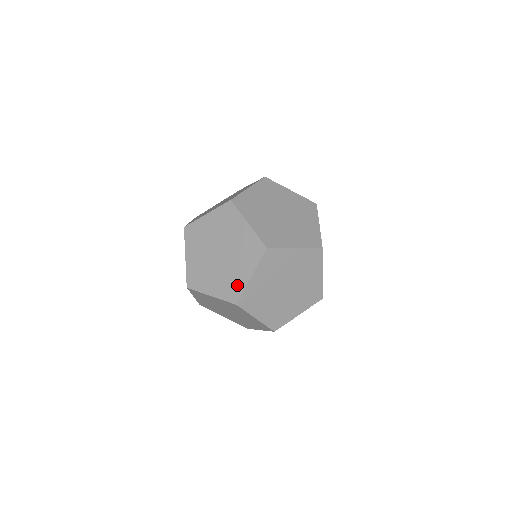
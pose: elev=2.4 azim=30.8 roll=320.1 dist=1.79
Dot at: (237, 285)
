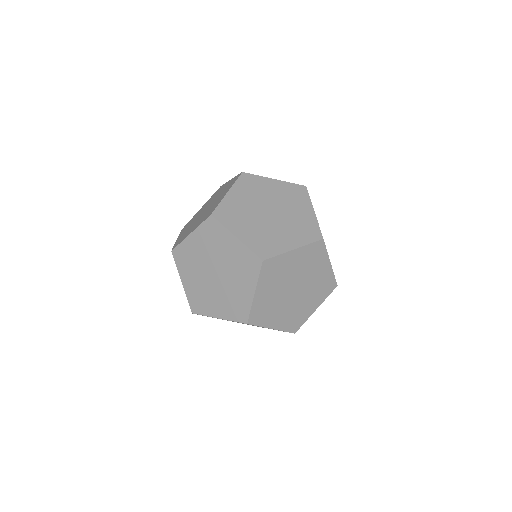
Dot at: (274, 246)
